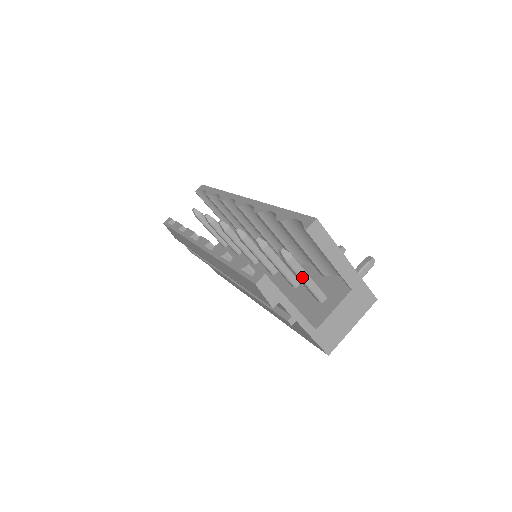
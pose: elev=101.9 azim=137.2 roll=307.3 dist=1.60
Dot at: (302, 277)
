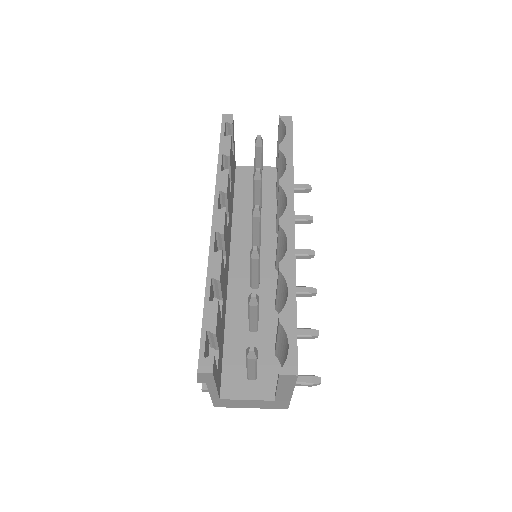
Dot at: (249, 367)
